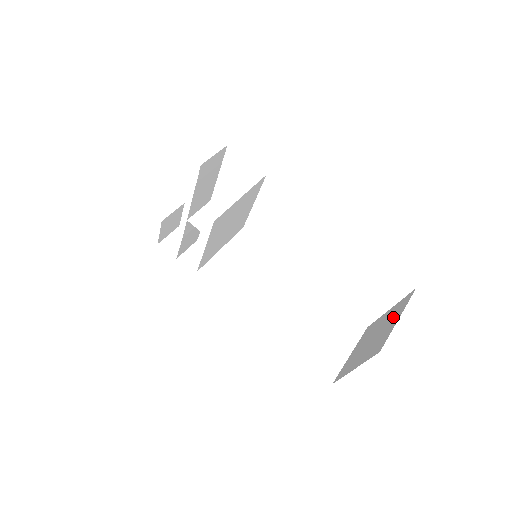
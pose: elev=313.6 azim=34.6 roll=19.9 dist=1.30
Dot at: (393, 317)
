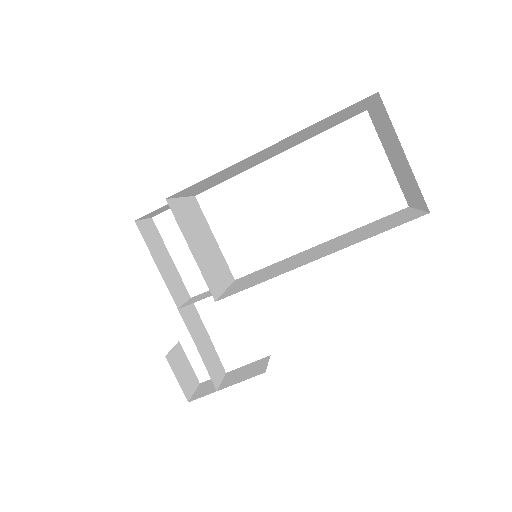
Dot at: (379, 125)
